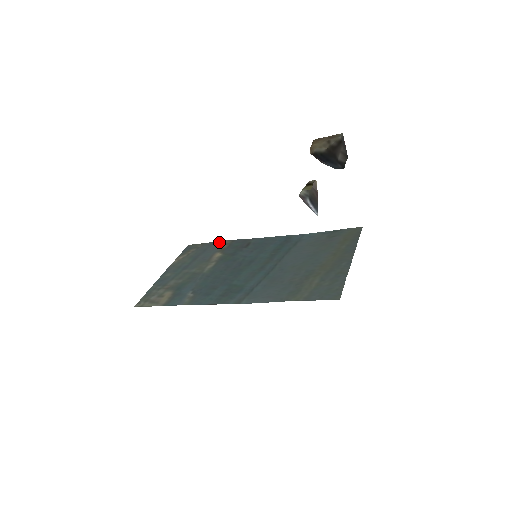
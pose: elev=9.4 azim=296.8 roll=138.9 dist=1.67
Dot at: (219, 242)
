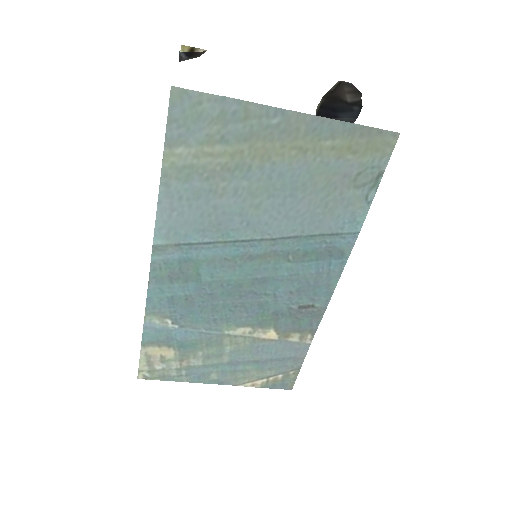
Dot at: (305, 349)
